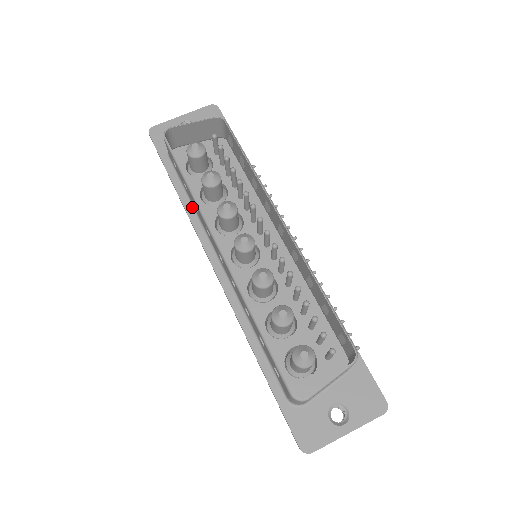
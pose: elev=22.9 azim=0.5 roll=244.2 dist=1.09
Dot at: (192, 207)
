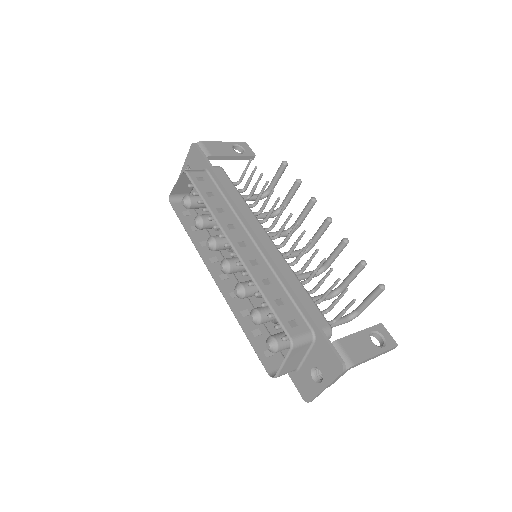
Dot at: occluded
